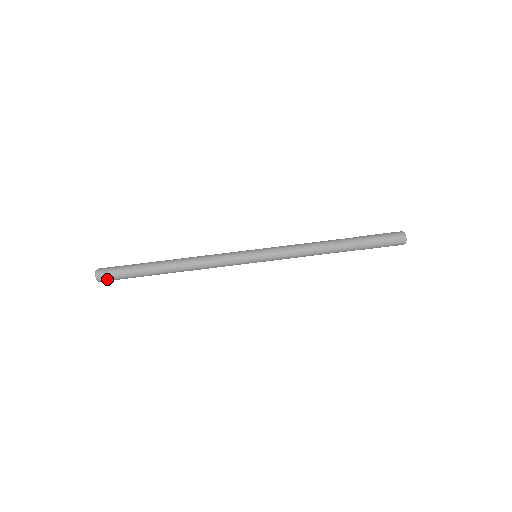
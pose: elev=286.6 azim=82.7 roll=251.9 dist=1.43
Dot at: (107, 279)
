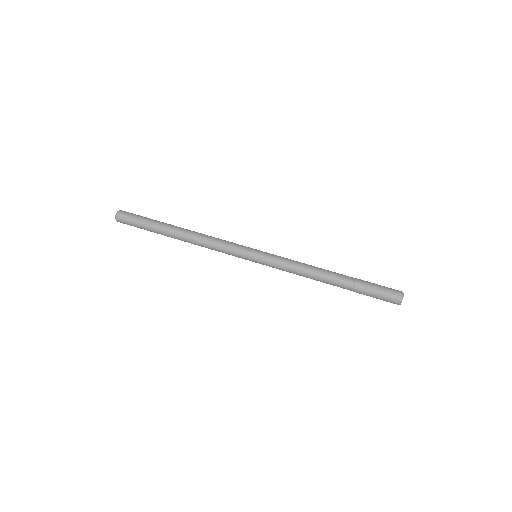
Dot at: occluded
